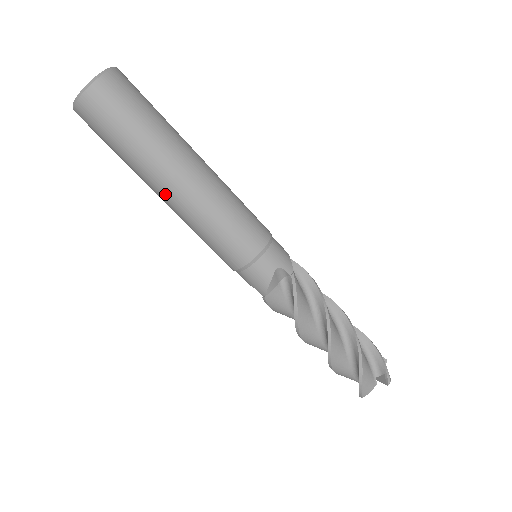
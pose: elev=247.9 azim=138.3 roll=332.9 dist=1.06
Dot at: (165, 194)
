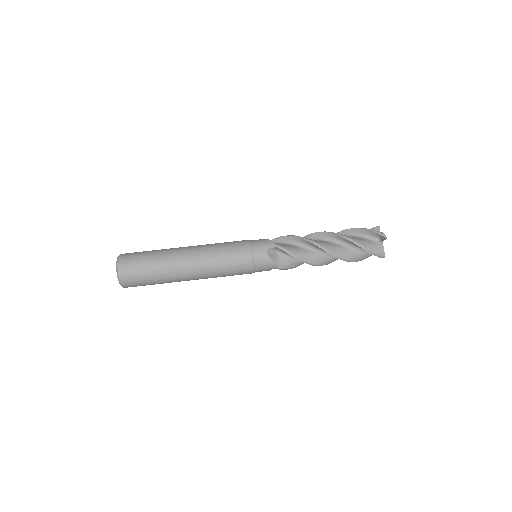
Dot at: (189, 277)
